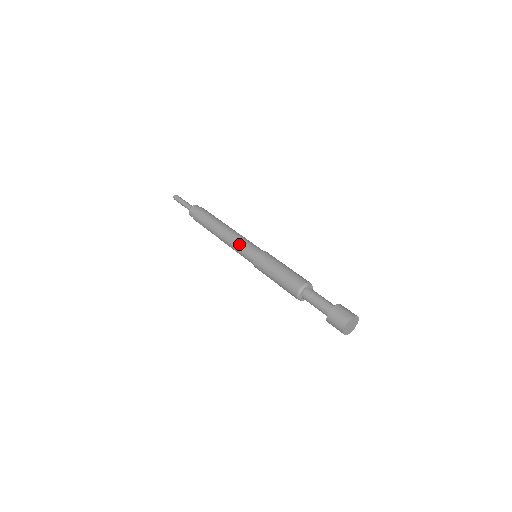
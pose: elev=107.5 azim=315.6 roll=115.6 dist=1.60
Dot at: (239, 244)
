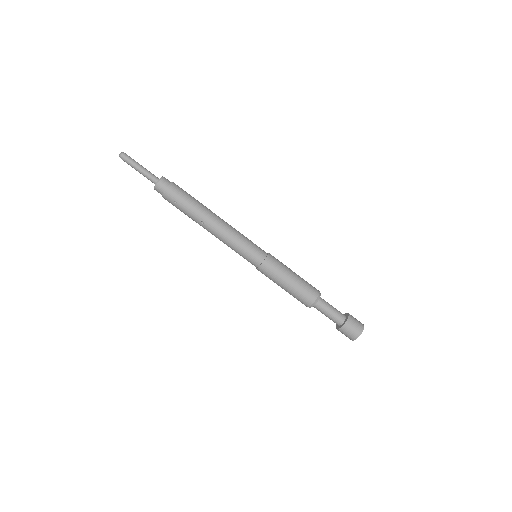
Dot at: (243, 239)
